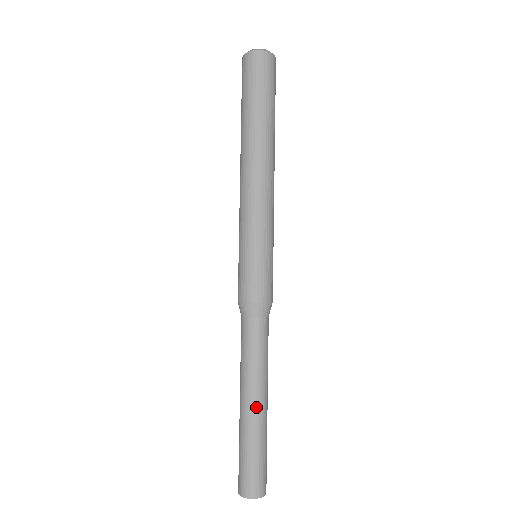
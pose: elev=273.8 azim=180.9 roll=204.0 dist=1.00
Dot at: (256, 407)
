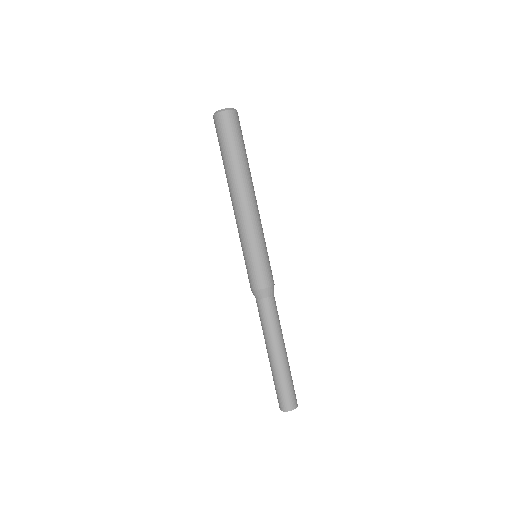
Dot at: (285, 353)
